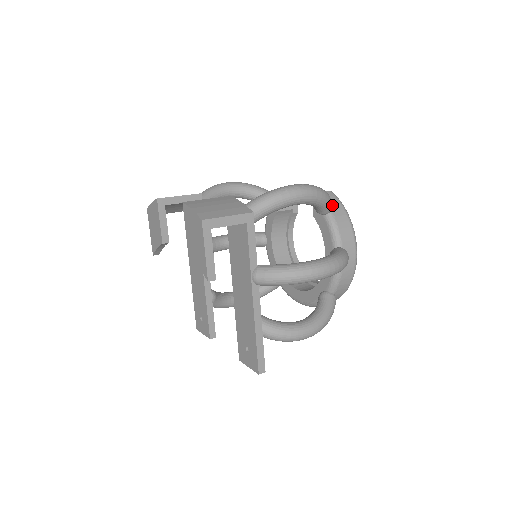
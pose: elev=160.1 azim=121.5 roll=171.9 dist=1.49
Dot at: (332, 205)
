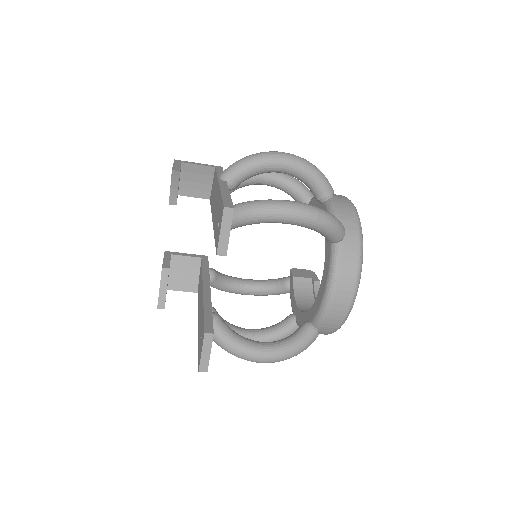
Dot at: (313, 195)
